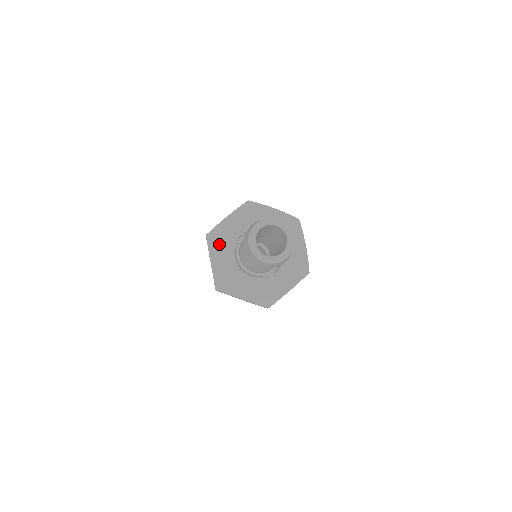
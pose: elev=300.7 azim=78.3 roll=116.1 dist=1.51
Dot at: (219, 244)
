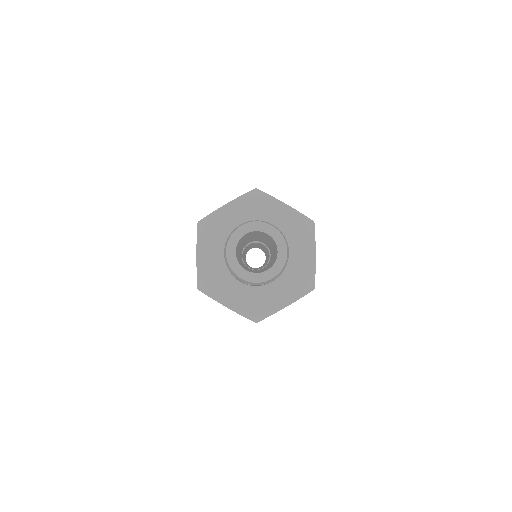
Dot at: (210, 236)
